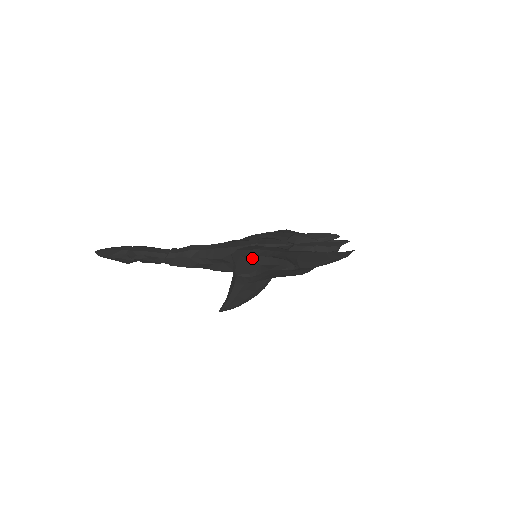
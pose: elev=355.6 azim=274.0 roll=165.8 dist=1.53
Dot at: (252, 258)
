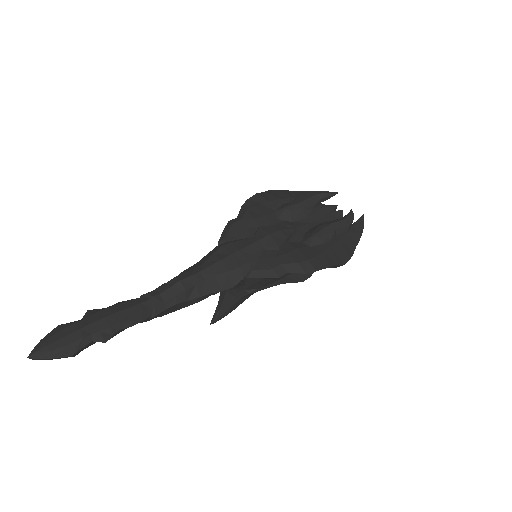
Dot at: (281, 277)
